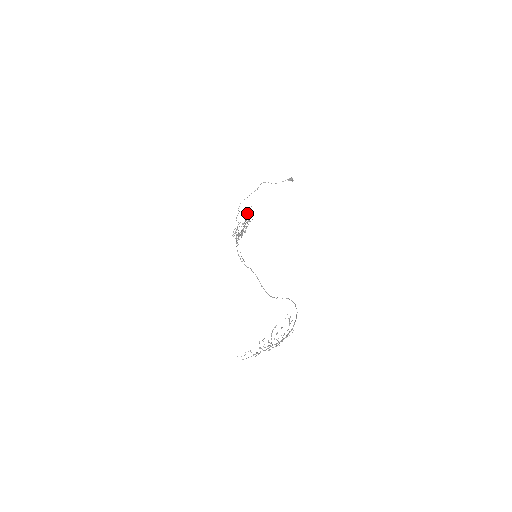
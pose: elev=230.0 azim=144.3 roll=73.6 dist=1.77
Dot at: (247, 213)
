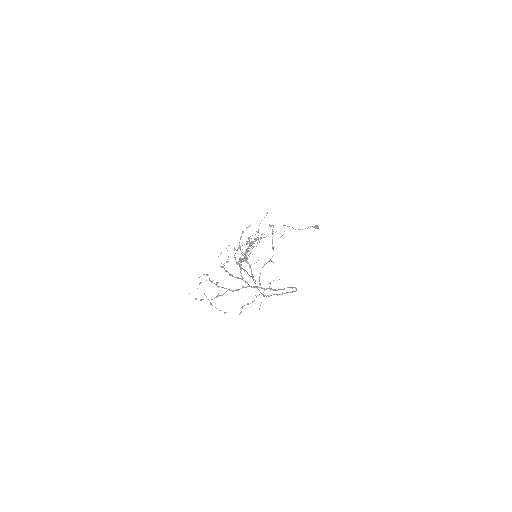
Dot at: occluded
